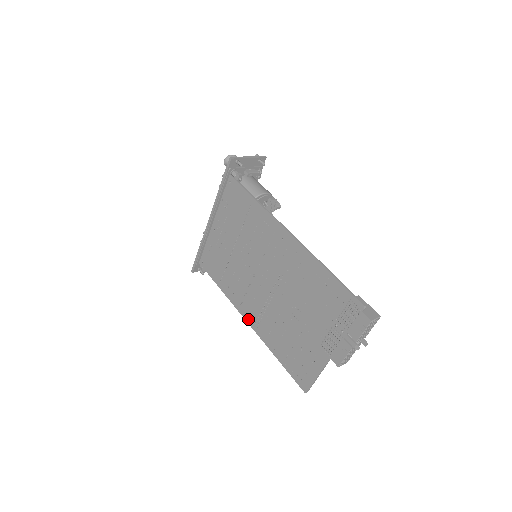
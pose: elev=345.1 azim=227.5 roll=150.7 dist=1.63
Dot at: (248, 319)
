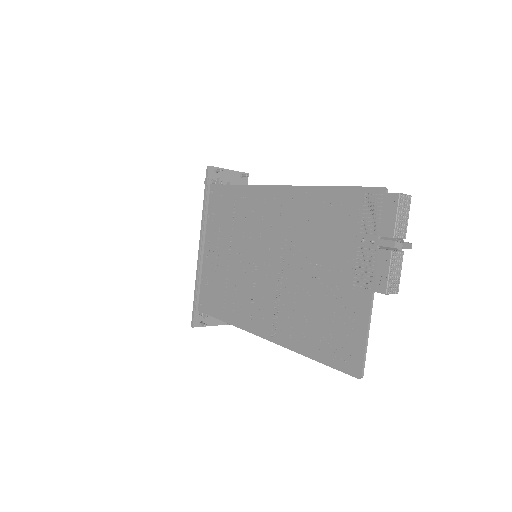
Dot at: (263, 333)
